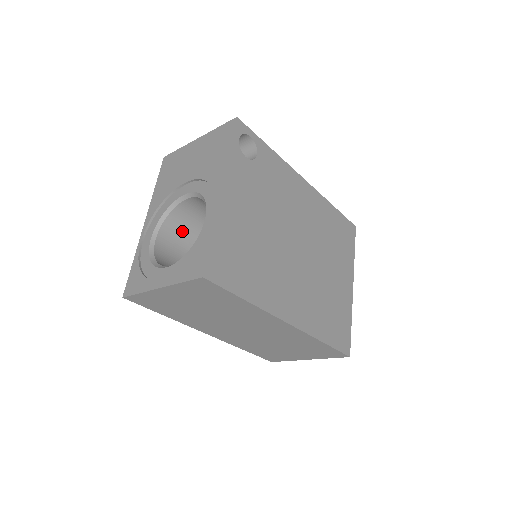
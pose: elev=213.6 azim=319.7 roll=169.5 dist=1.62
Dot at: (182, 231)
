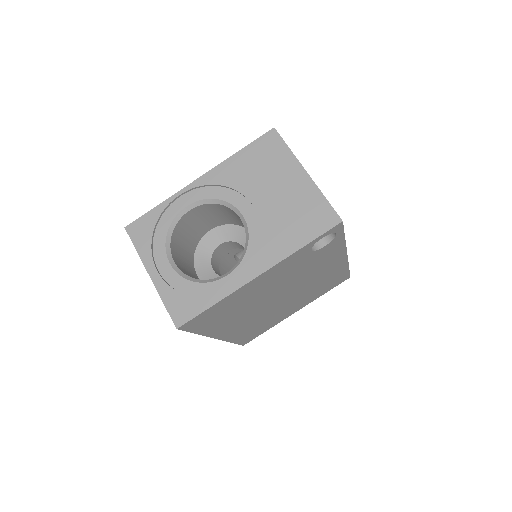
Dot at: (219, 212)
